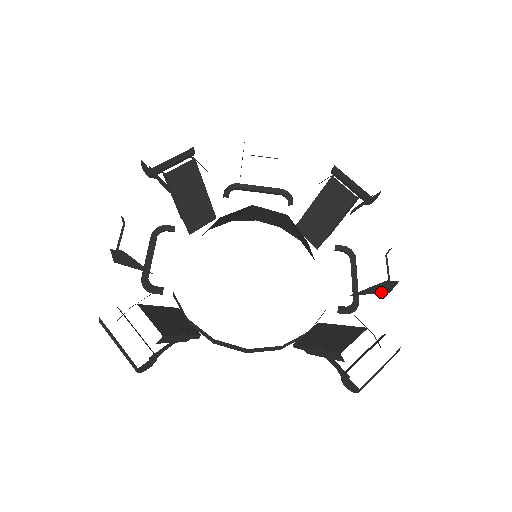
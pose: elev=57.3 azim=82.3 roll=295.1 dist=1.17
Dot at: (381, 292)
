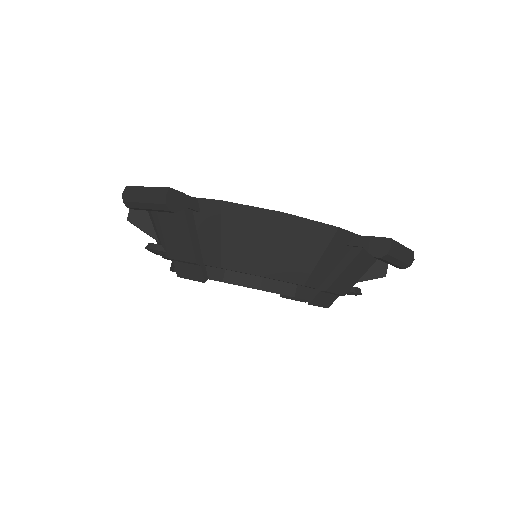
Dot at: (378, 276)
